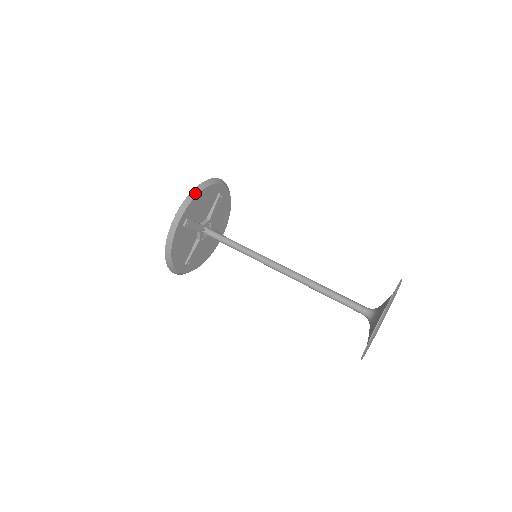
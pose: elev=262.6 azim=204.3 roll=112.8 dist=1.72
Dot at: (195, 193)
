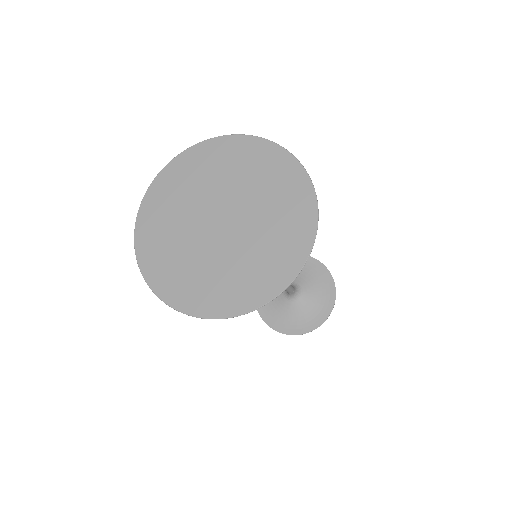
Dot at: (285, 286)
